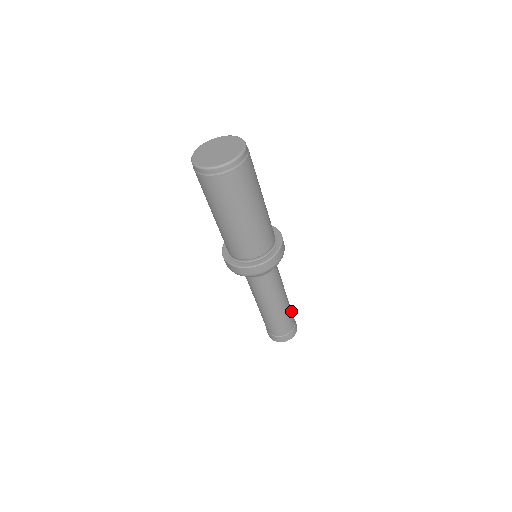
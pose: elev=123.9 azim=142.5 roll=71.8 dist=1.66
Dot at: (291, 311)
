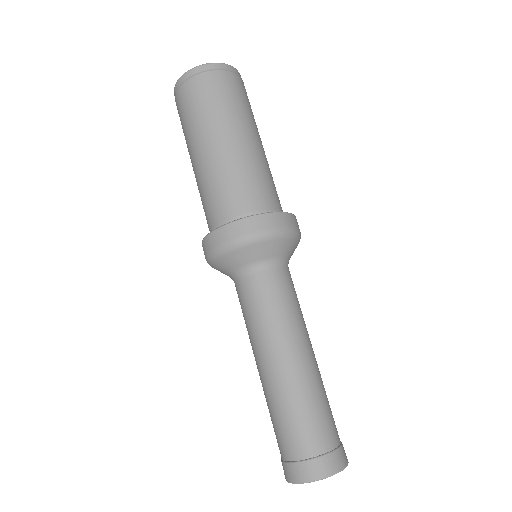
Dot at: (324, 408)
